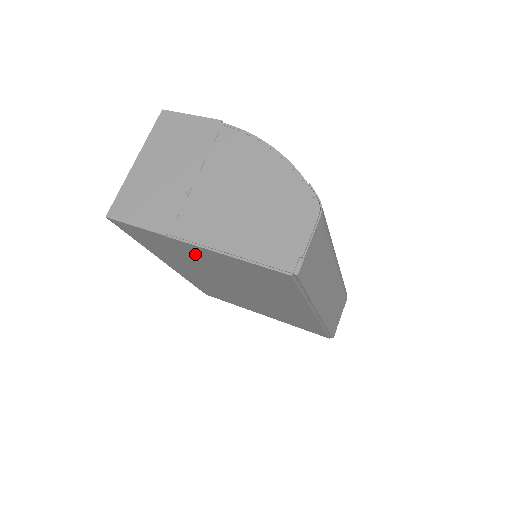
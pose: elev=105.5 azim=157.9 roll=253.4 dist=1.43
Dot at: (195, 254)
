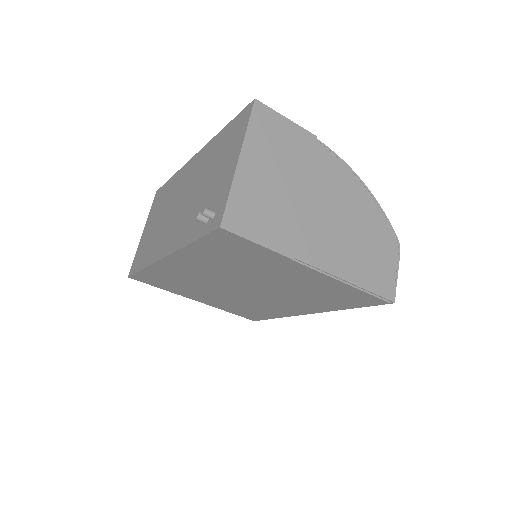
Dot at: (285, 272)
